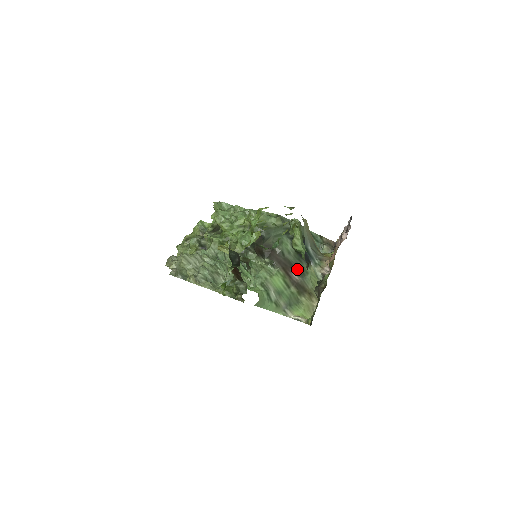
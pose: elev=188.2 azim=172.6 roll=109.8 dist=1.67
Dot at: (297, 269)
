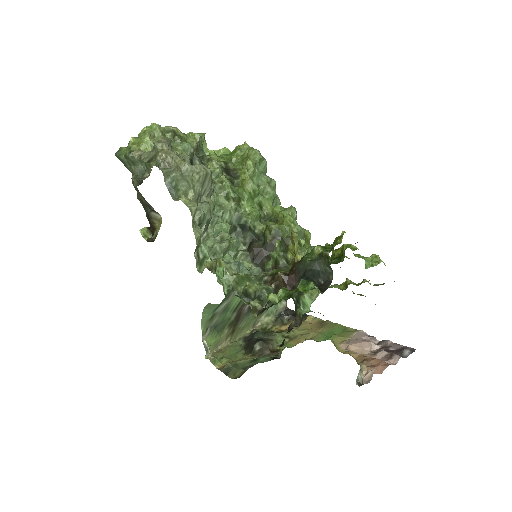
Dot at: occluded
